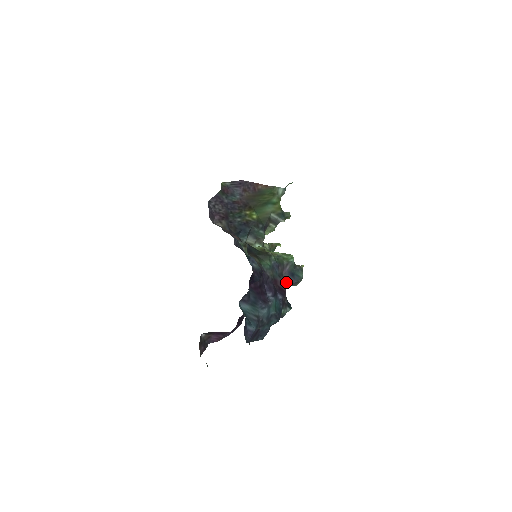
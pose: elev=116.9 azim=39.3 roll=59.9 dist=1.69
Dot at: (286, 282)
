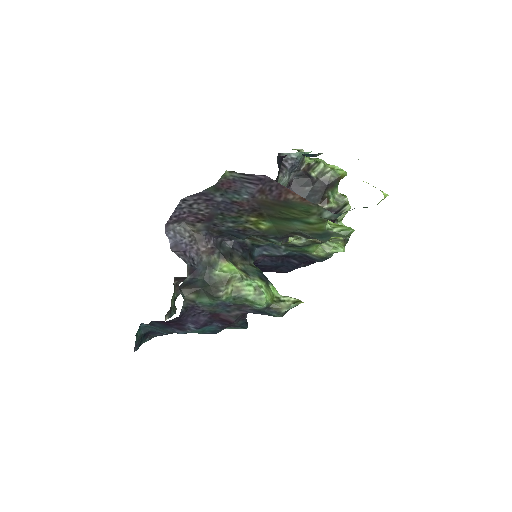
Dot at: occluded
